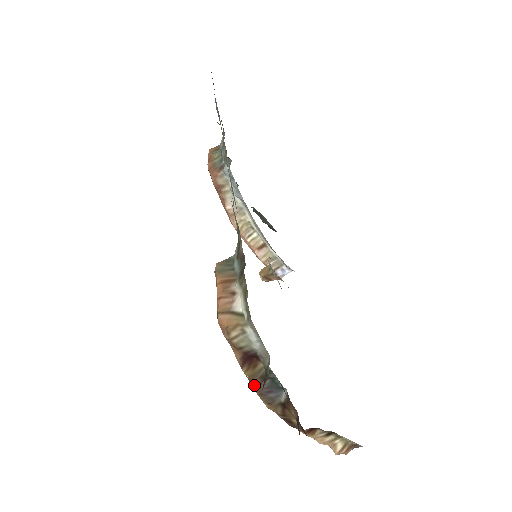
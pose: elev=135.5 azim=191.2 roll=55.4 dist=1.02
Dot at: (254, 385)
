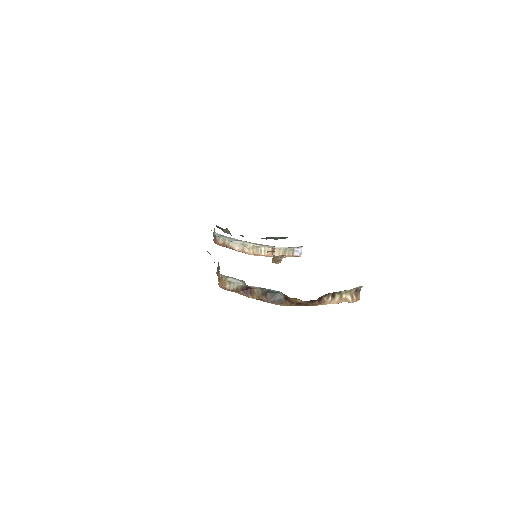
Dot at: (265, 301)
